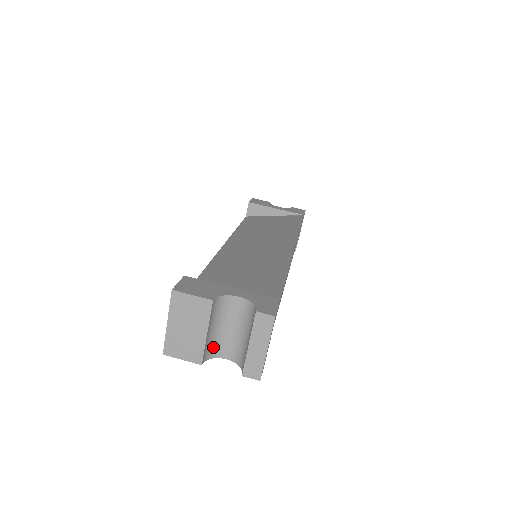
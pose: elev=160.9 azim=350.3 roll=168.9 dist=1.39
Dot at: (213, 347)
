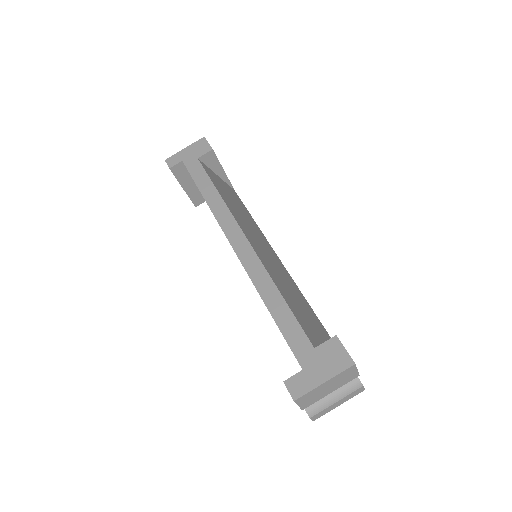
Dot at: occluded
